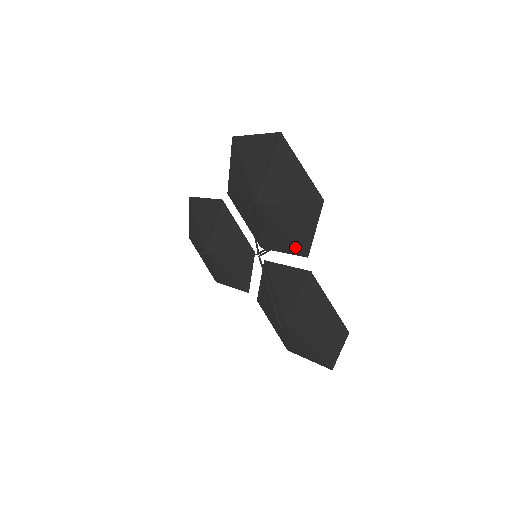
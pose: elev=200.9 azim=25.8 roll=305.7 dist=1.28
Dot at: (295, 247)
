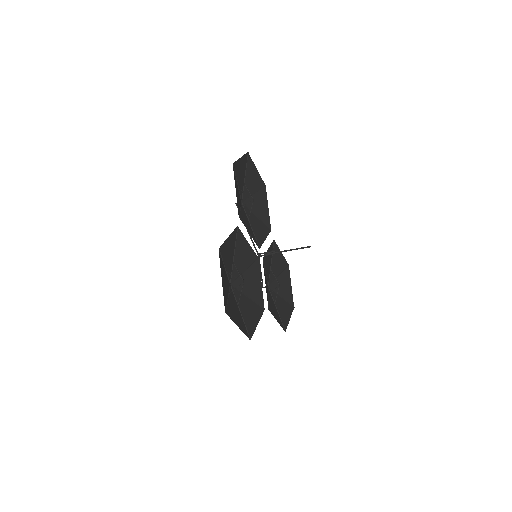
Dot at: (241, 216)
